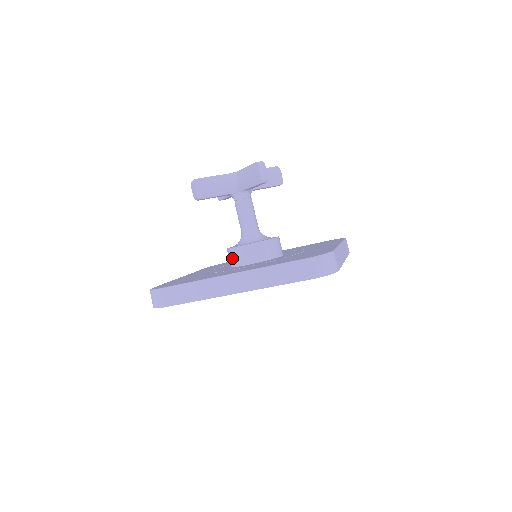
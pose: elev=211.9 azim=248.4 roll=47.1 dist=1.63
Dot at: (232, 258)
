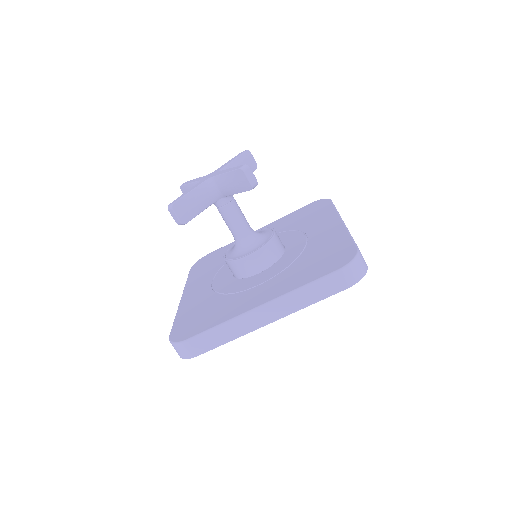
Dot at: (236, 270)
